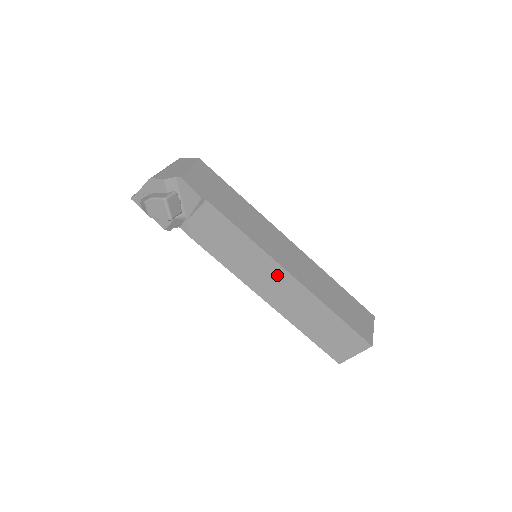
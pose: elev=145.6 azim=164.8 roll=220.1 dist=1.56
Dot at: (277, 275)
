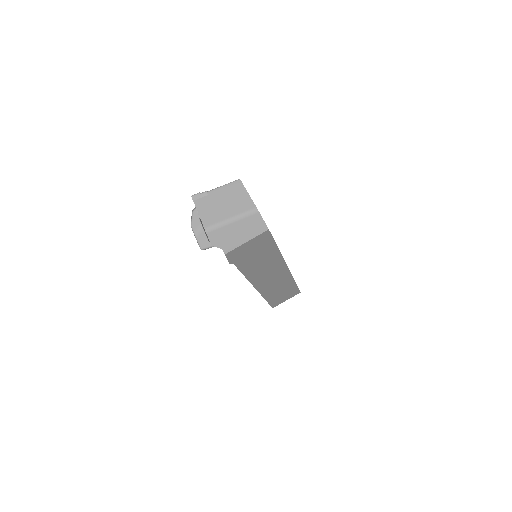
Dot at: occluded
